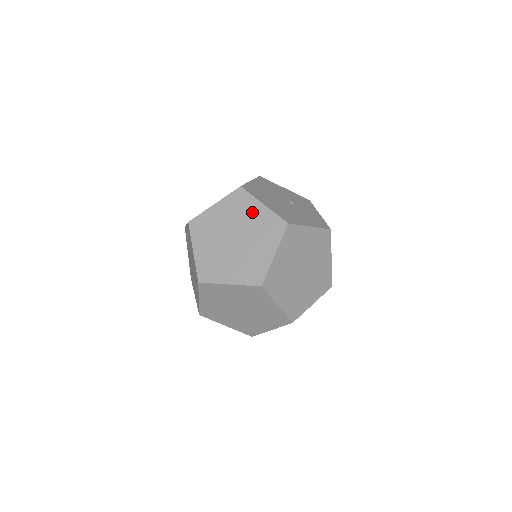
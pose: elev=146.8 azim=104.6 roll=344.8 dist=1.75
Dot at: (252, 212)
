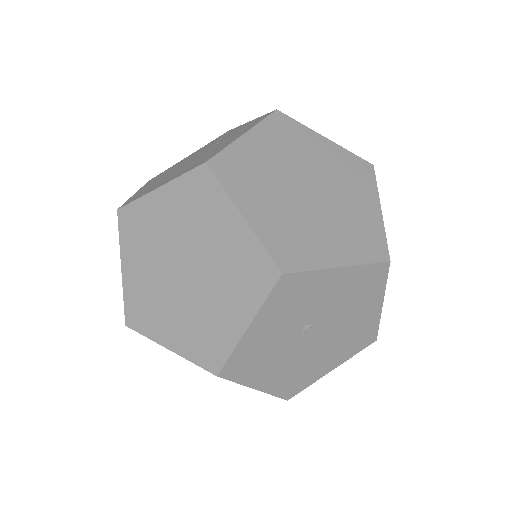
Dot at: (185, 159)
